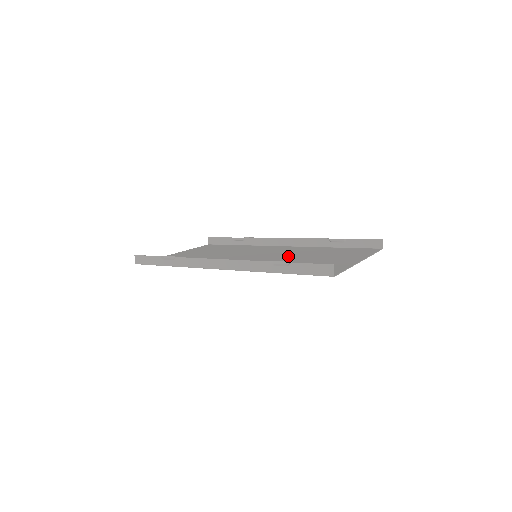
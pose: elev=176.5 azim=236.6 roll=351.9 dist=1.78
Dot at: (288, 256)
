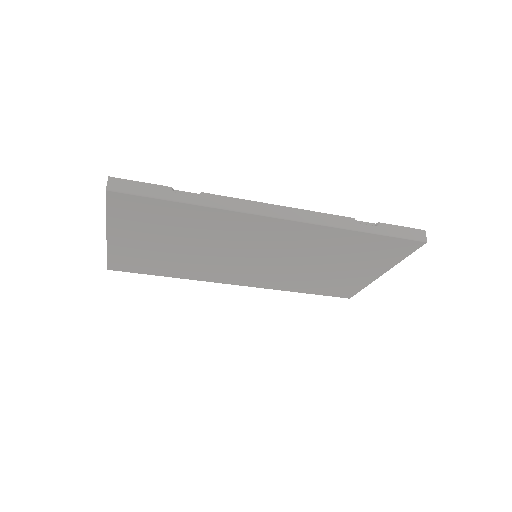
Dot at: (294, 265)
